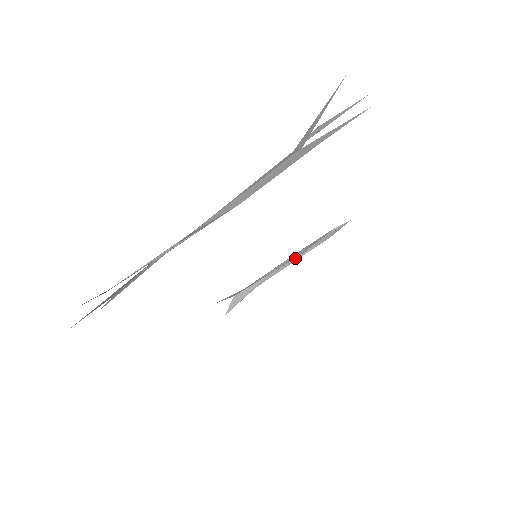
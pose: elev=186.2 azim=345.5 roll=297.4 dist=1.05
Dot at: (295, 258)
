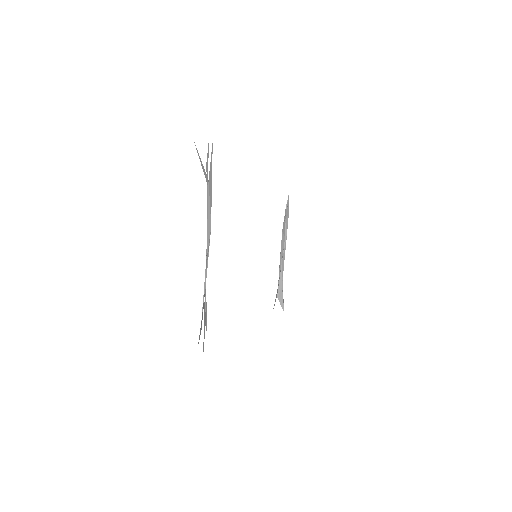
Dot at: (284, 244)
